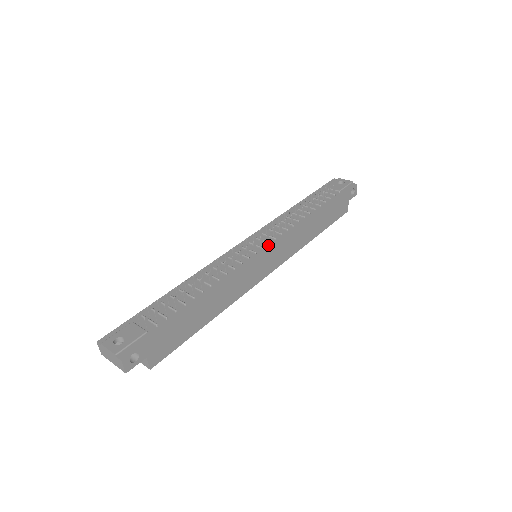
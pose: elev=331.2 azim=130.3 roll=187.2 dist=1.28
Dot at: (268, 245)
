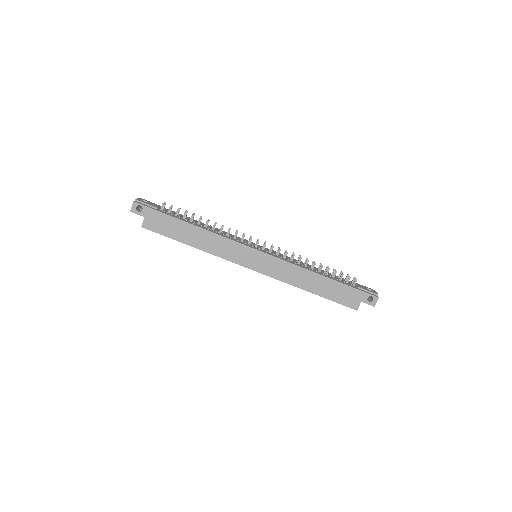
Dot at: (265, 251)
